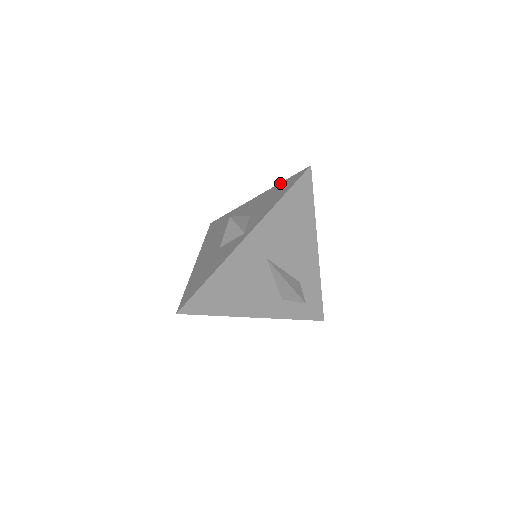
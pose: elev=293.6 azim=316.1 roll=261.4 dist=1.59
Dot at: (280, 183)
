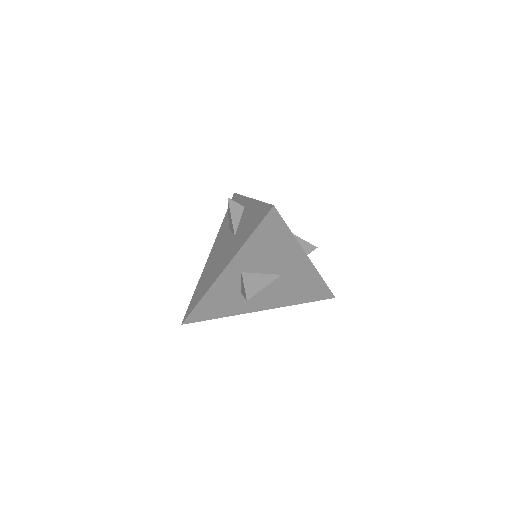
Dot at: (223, 220)
